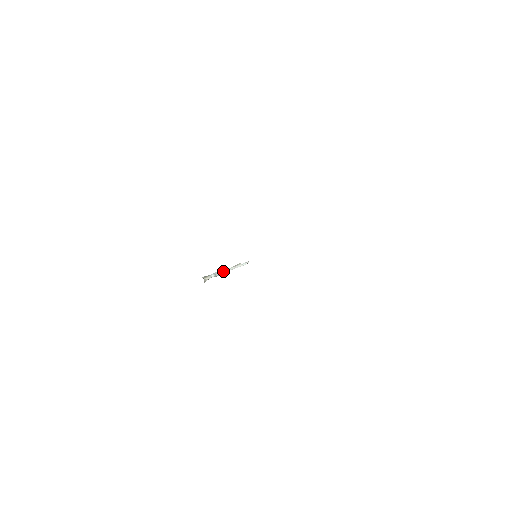
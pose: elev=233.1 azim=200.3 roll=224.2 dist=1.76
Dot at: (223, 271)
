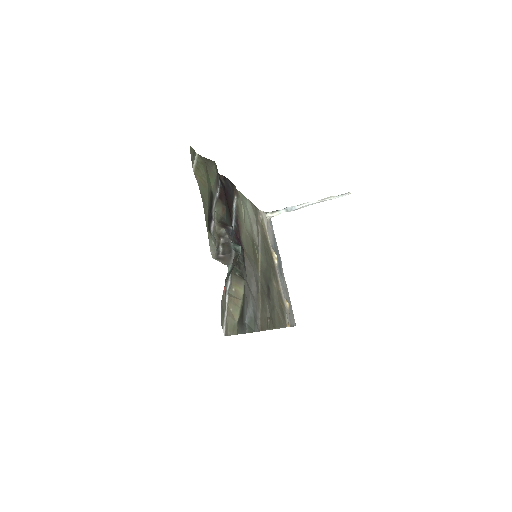
Dot at: (300, 206)
